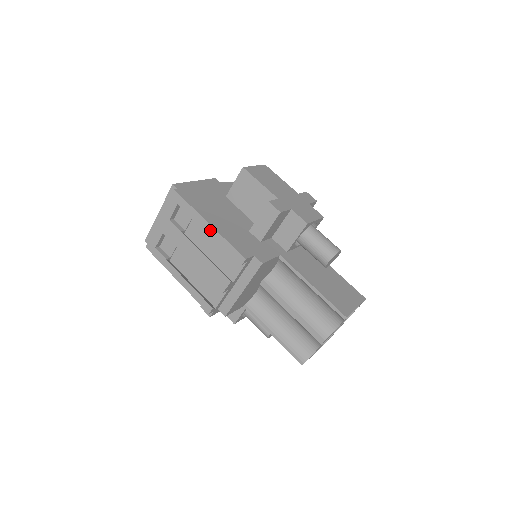
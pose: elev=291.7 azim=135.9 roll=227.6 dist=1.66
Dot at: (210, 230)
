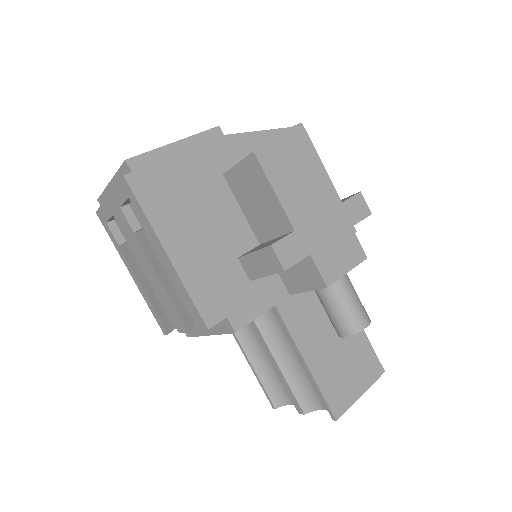
Dot at: (168, 263)
